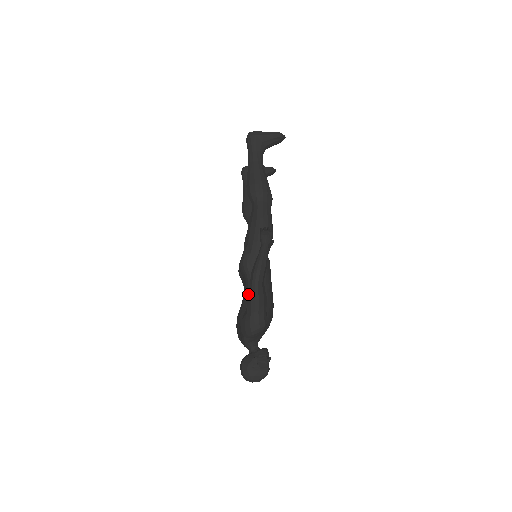
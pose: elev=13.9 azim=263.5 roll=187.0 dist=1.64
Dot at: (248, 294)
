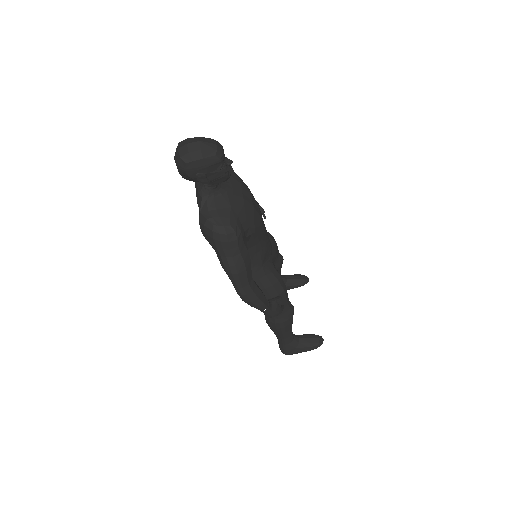
Dot at: occluded
